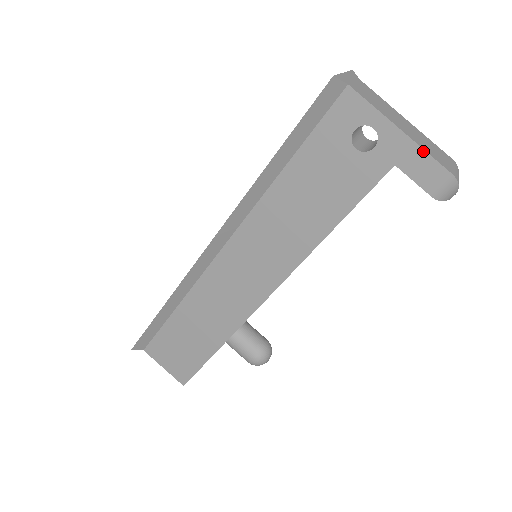
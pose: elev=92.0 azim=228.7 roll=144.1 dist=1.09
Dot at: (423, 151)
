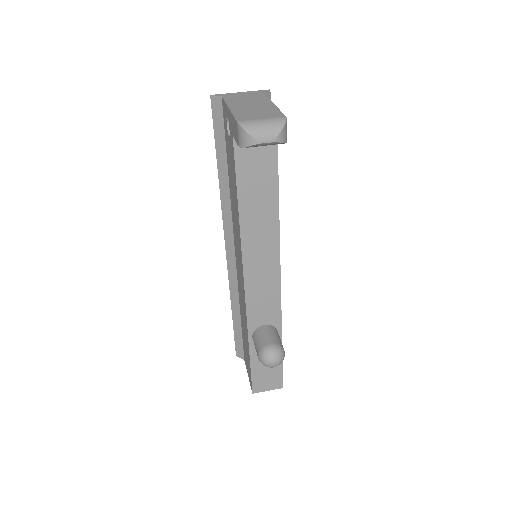
Dot at: (232, 115)
